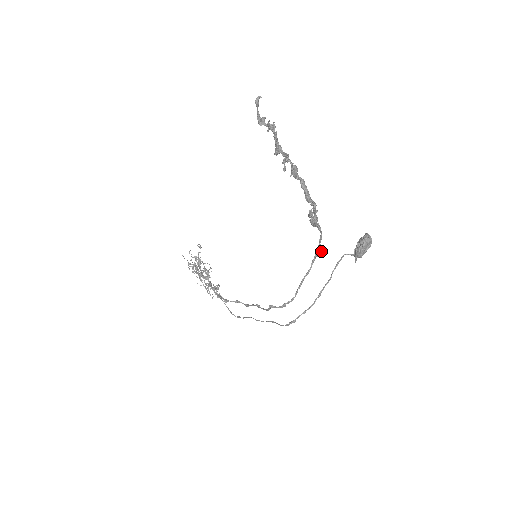
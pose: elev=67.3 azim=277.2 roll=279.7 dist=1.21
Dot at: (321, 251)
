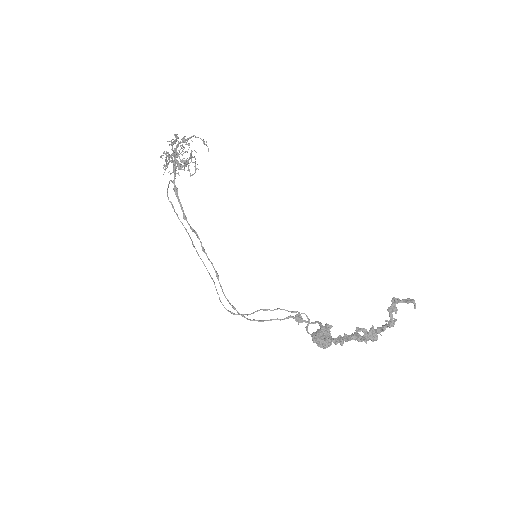
Dot at: (301, 321)
